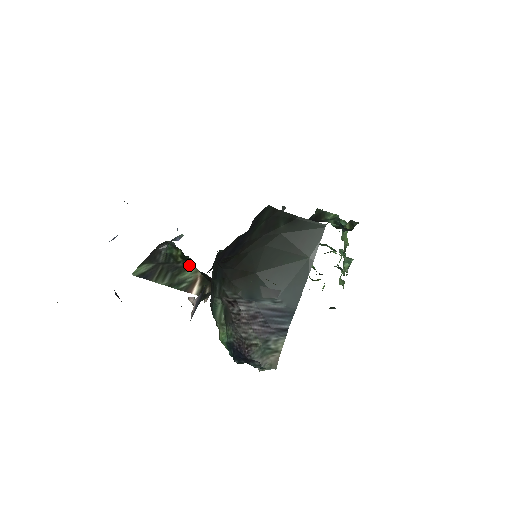
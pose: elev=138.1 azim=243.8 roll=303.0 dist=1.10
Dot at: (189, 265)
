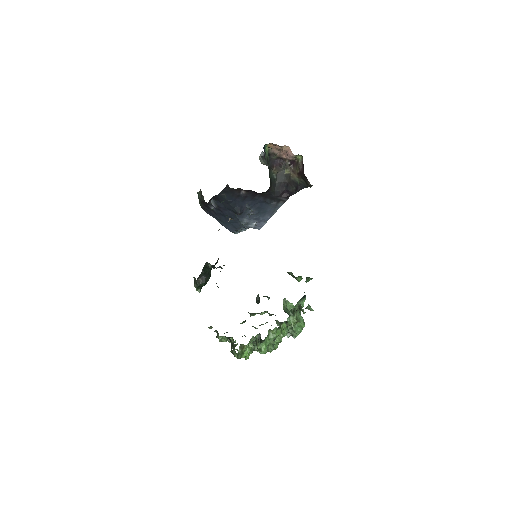
Dot at: occluded
